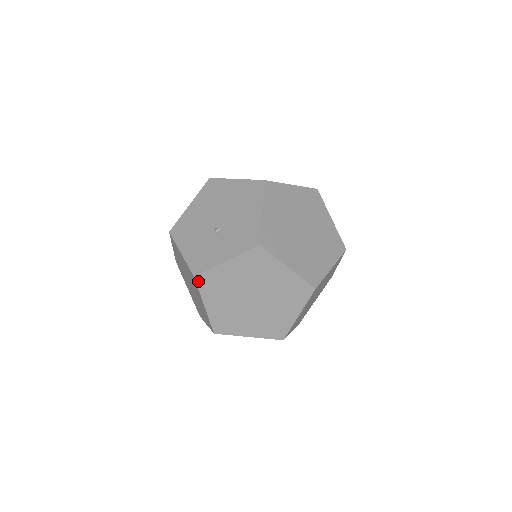
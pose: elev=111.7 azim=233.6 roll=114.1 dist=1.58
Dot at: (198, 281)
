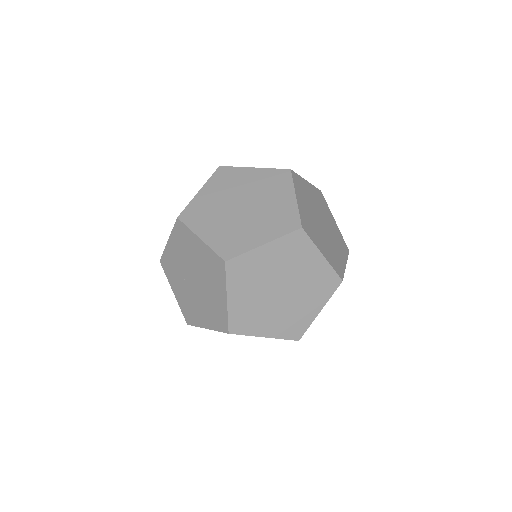
Dot at: (218, 170)
